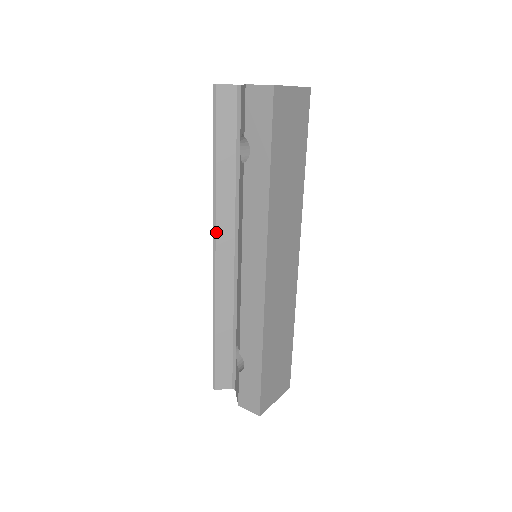
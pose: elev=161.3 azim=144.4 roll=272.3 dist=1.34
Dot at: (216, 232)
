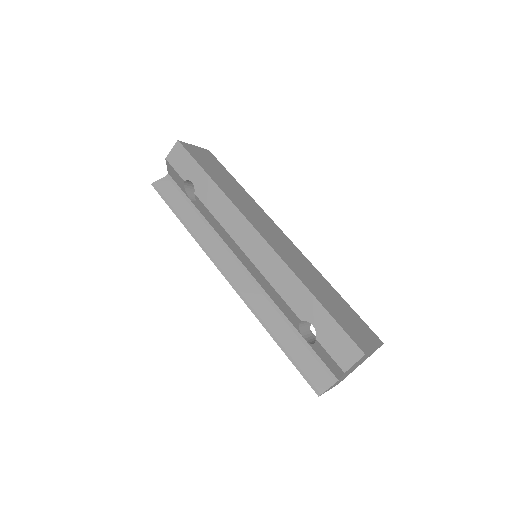
Dot at: (214, 260)
